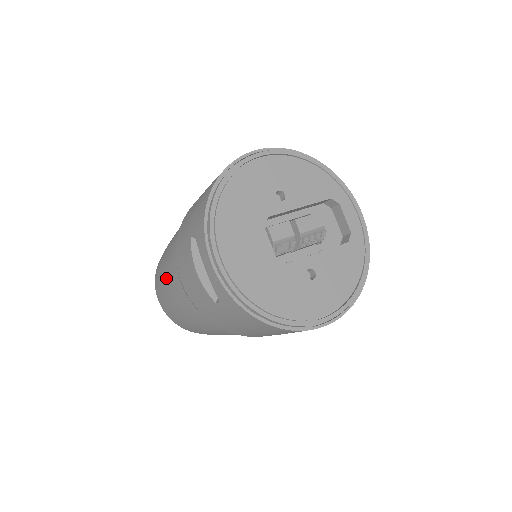
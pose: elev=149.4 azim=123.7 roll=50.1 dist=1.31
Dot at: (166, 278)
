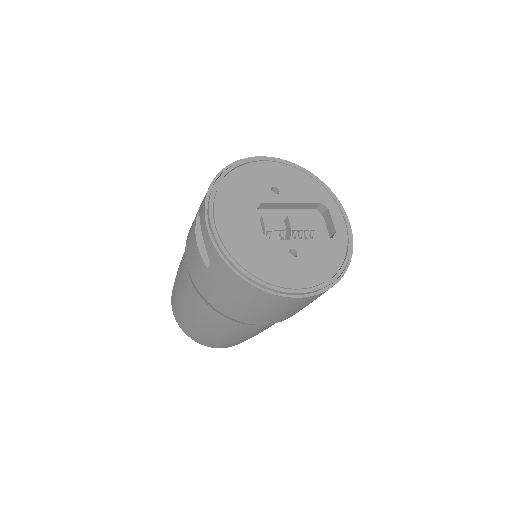
Dot at: (178, 274)
